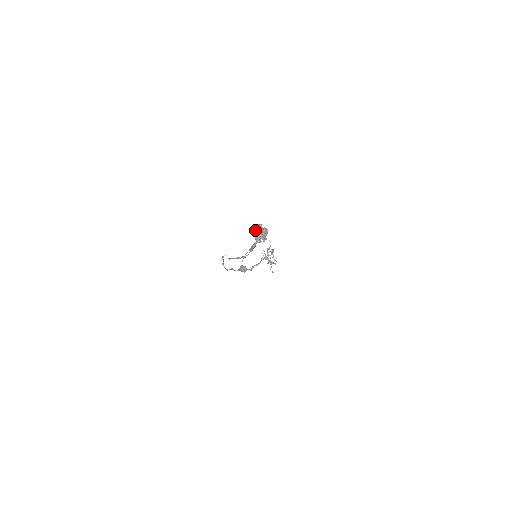
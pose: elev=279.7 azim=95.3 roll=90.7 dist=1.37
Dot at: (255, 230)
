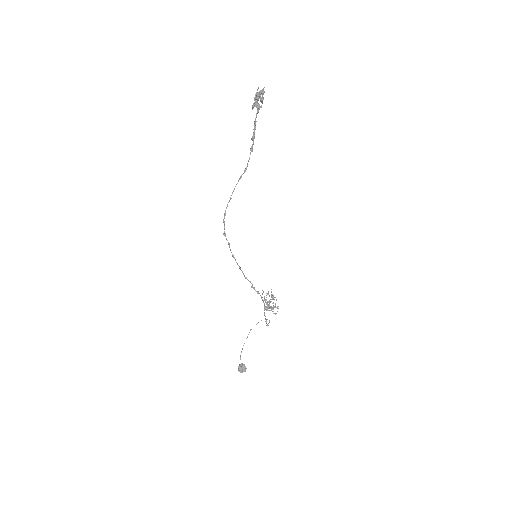
Dot at: occluded
